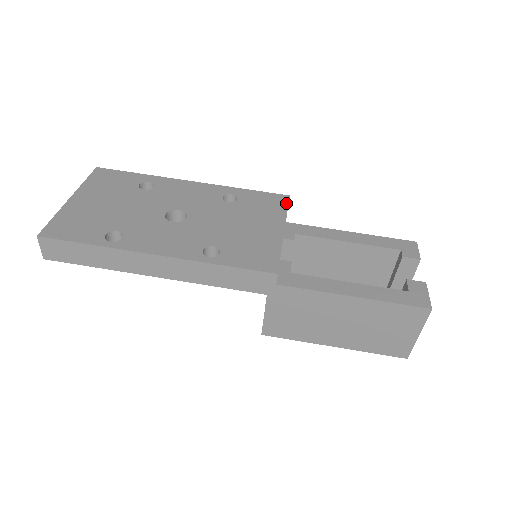
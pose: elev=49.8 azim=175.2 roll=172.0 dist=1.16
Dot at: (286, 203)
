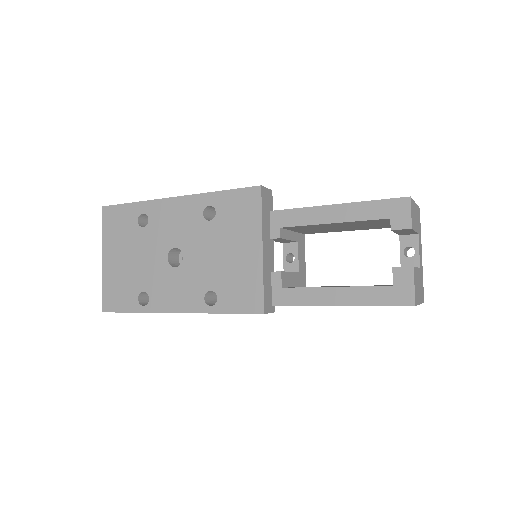
Dot at: (259, 202)
